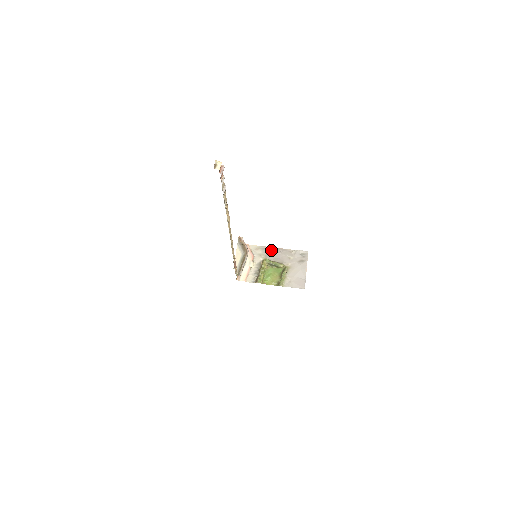
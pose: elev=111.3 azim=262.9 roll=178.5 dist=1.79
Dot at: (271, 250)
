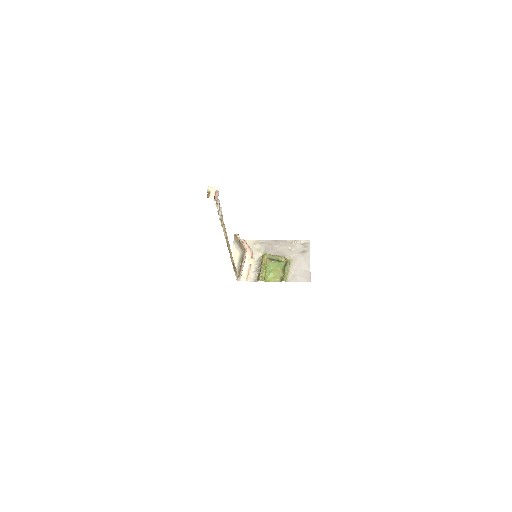
Dot at: (270, 243)
